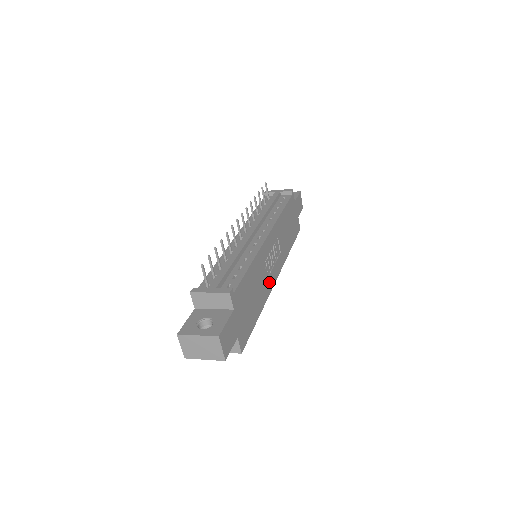
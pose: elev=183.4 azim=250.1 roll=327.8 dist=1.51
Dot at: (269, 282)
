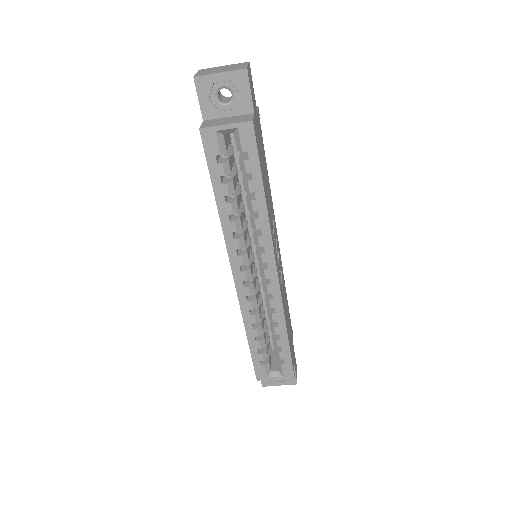
Dot at: (273, 239)
